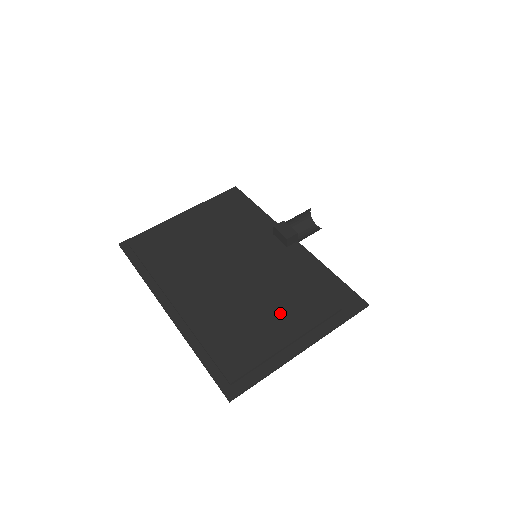
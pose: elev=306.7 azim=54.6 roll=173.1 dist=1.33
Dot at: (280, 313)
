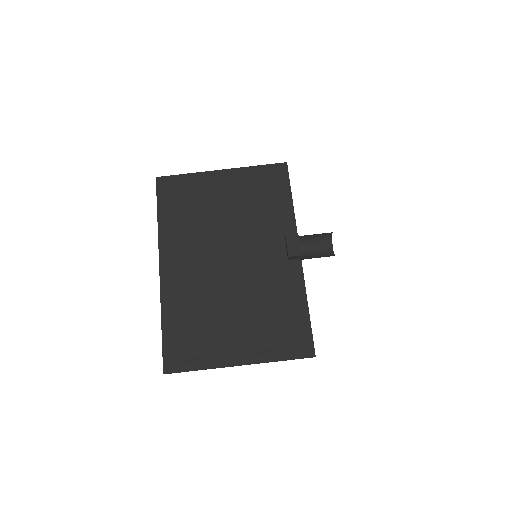
Dot at: (241, 324)
